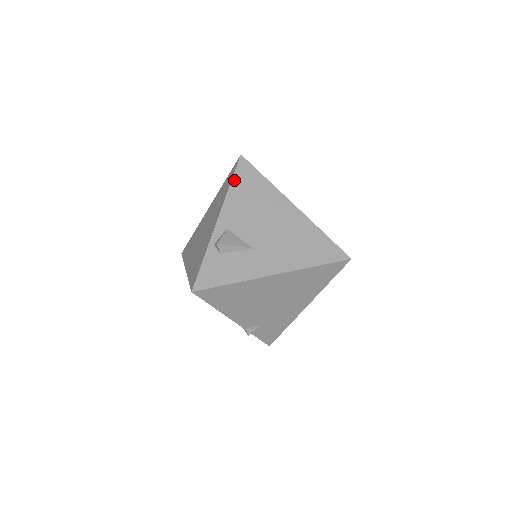
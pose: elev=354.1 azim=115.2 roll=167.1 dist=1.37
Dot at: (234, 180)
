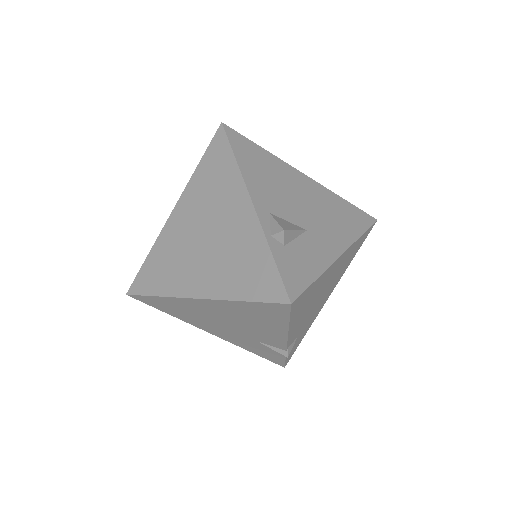
Dot at: (236, 153)
